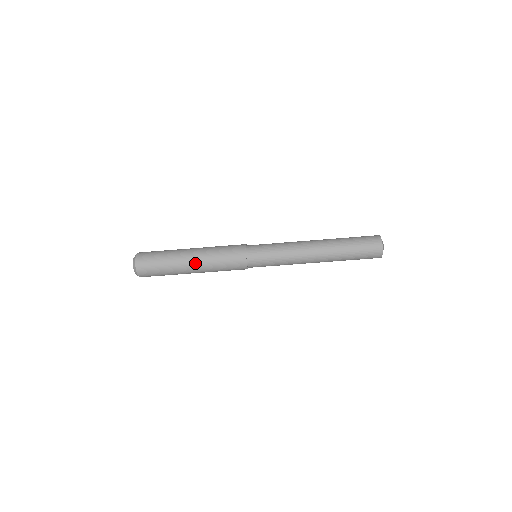
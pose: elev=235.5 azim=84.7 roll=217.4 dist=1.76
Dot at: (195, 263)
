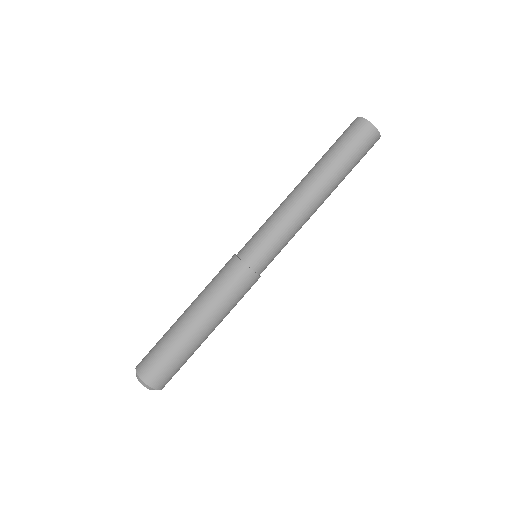
Dot at: (189, 307)
